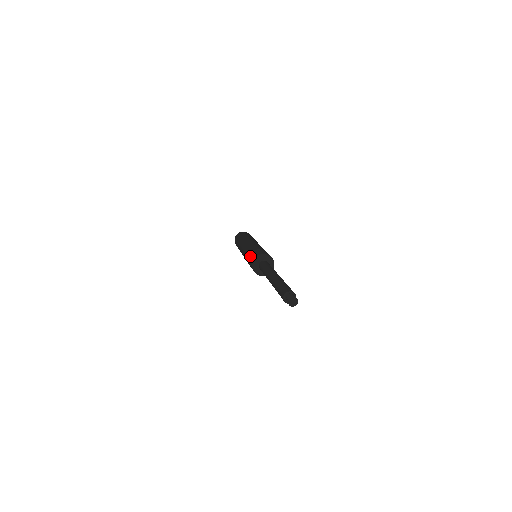
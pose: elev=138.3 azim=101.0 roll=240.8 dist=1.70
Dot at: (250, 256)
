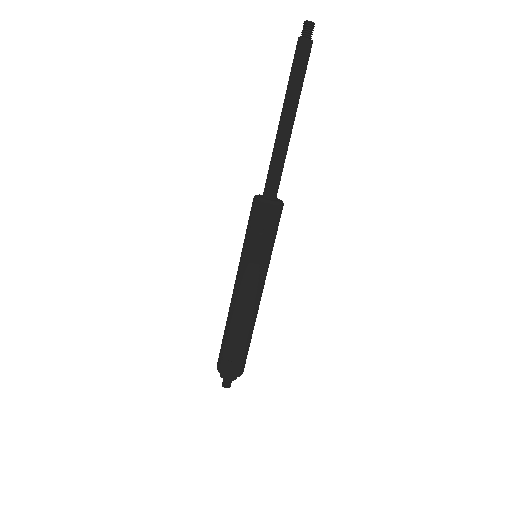
Dot at: (249, 222)
